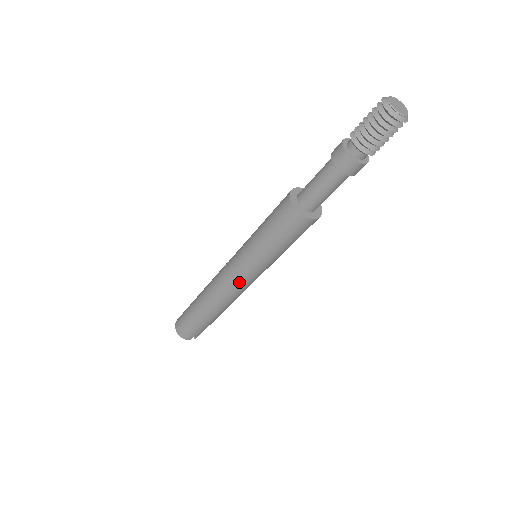
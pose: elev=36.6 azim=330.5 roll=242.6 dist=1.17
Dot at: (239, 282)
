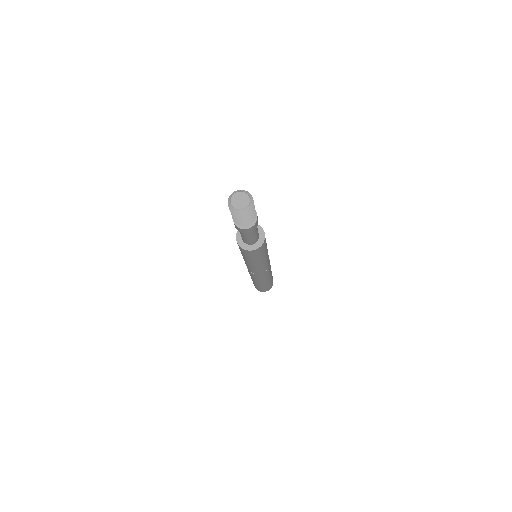
Dot at: (266, 269)
